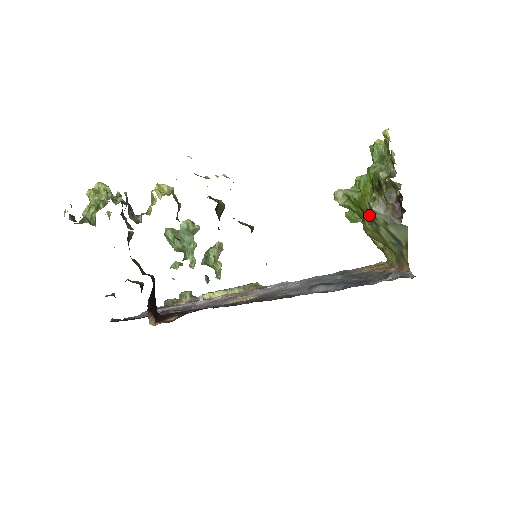
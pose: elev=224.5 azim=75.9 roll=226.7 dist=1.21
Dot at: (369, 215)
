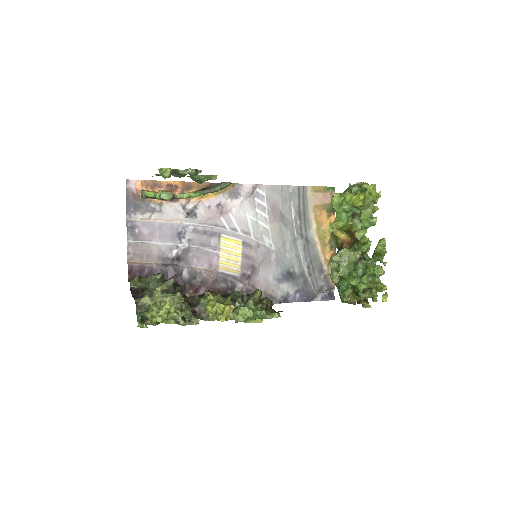
Dot at: occluded
